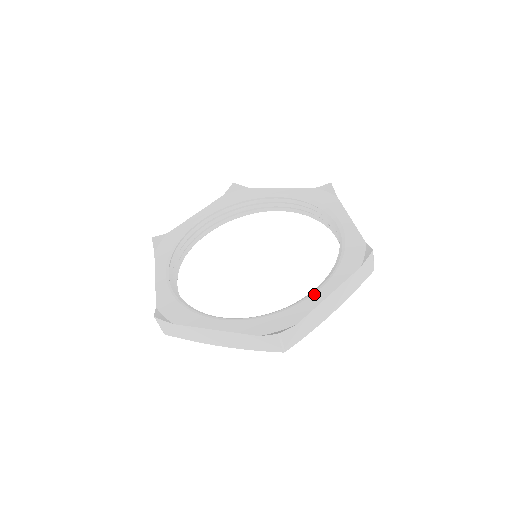
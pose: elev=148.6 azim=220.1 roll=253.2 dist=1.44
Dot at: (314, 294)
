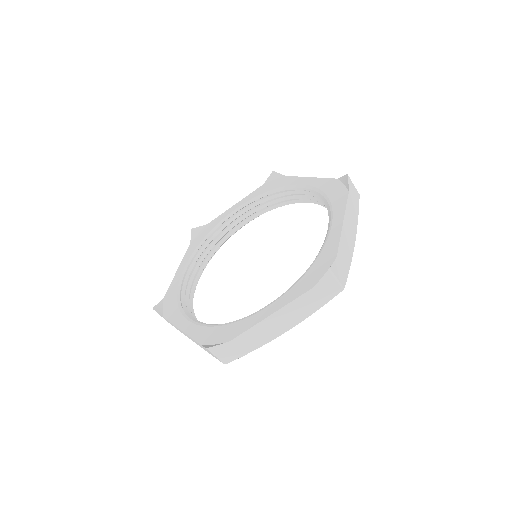
Dot at: (330, 232)
